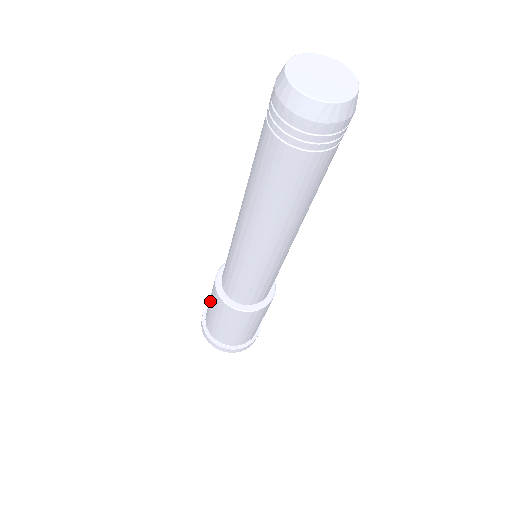
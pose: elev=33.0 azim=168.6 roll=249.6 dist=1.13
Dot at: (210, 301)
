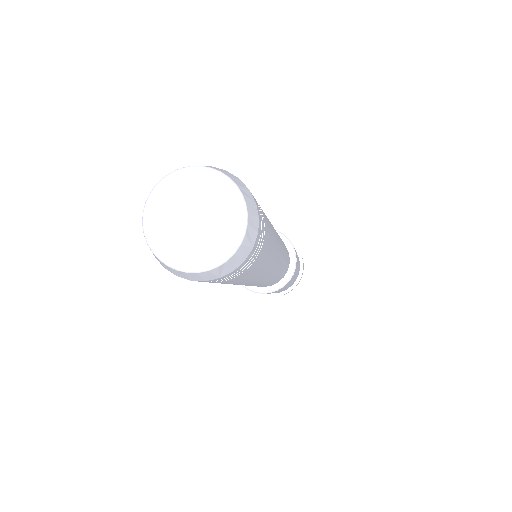
Dot at: occluded
